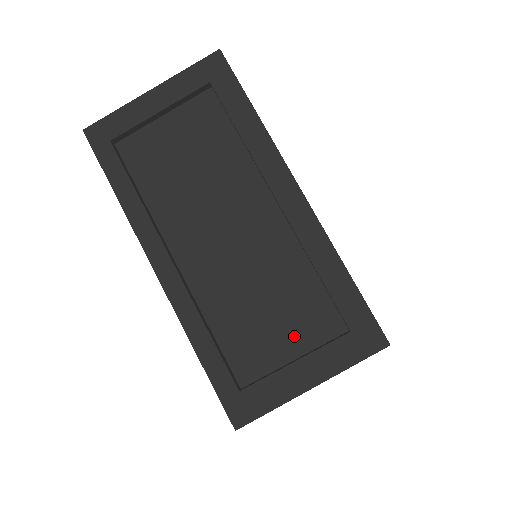
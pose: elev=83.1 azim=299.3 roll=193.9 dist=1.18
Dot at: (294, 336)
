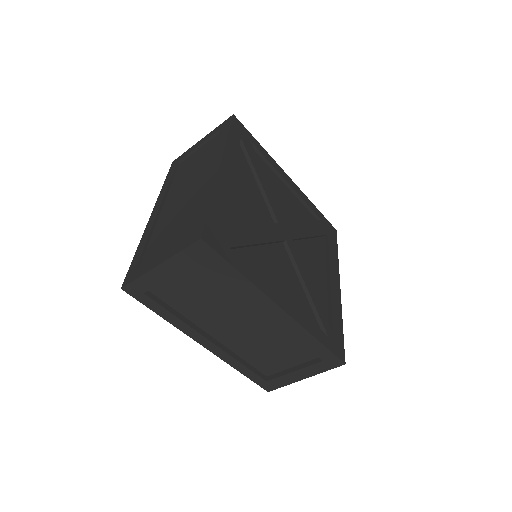
Dot at: (291, 359)
